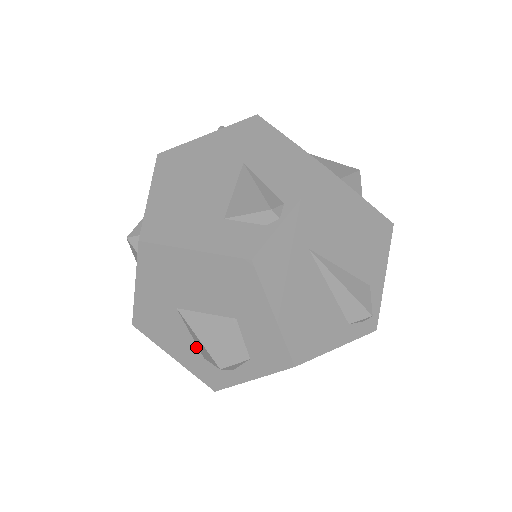
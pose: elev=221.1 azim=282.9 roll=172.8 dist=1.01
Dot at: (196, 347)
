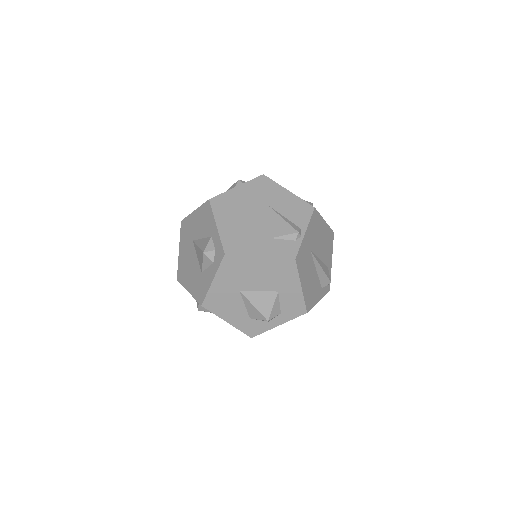
Dot at: (246, 312)
